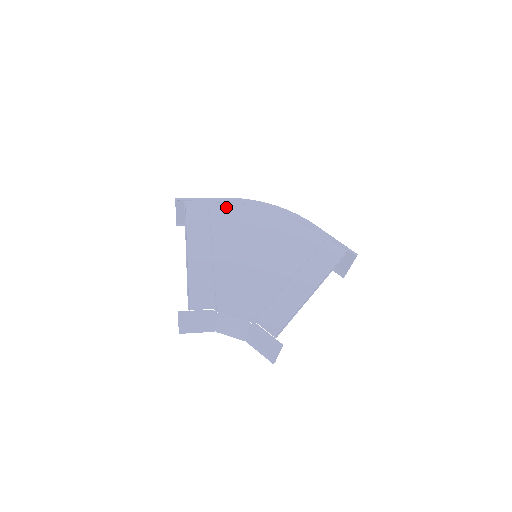
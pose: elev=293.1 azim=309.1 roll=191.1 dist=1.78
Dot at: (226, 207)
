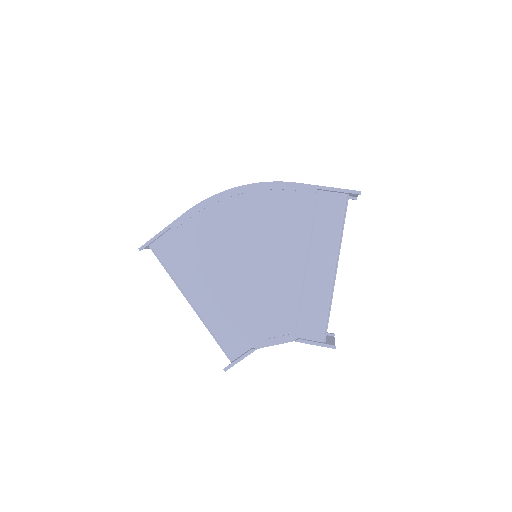
Dot at: (192, 225)
